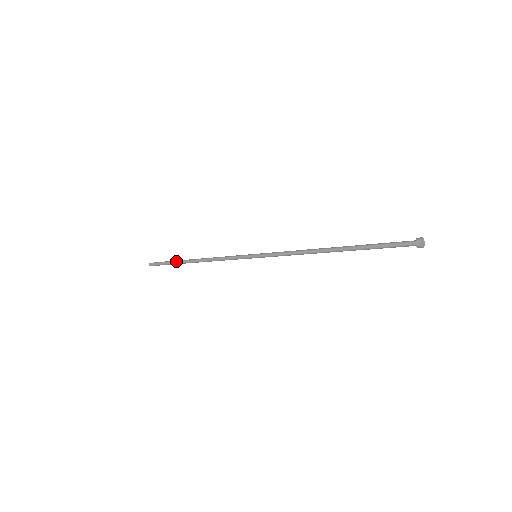
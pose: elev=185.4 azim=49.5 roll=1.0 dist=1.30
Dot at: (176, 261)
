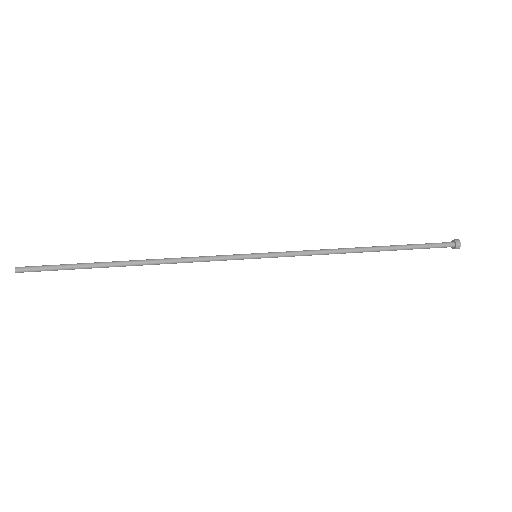
Dot at: (92, 267)
